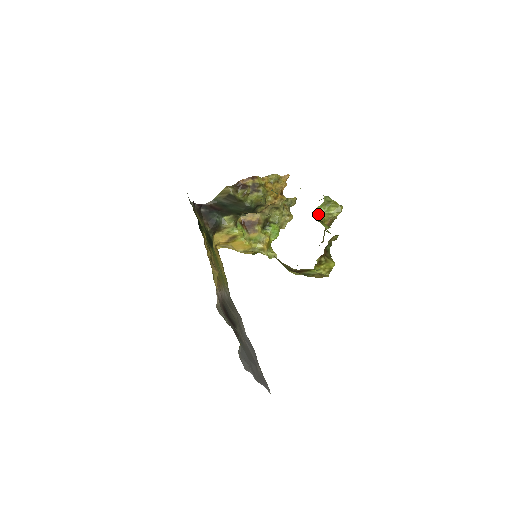
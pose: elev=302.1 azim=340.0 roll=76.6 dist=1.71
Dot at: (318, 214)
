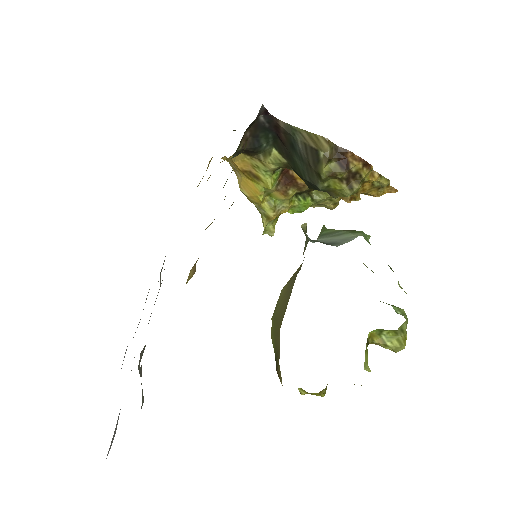
Dot at: (376, 331)
